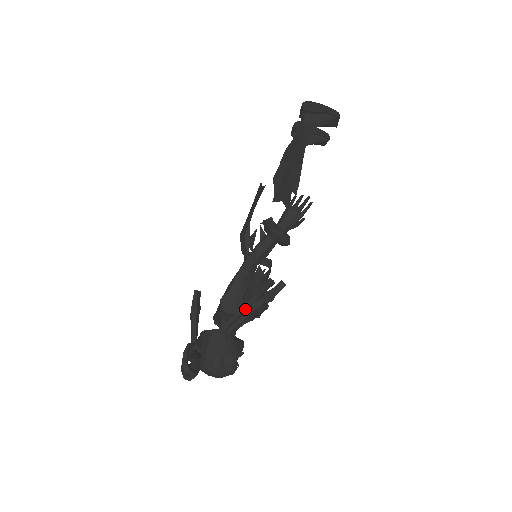
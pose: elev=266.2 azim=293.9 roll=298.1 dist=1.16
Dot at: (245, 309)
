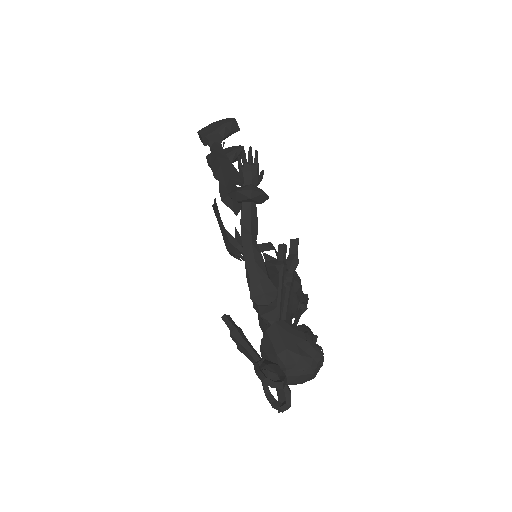
Dot at: (281, 290)
